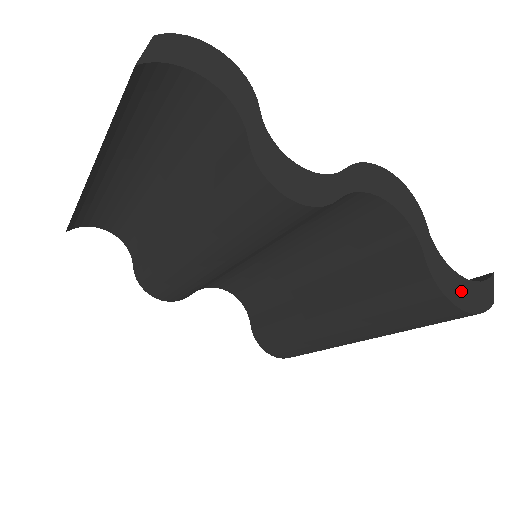
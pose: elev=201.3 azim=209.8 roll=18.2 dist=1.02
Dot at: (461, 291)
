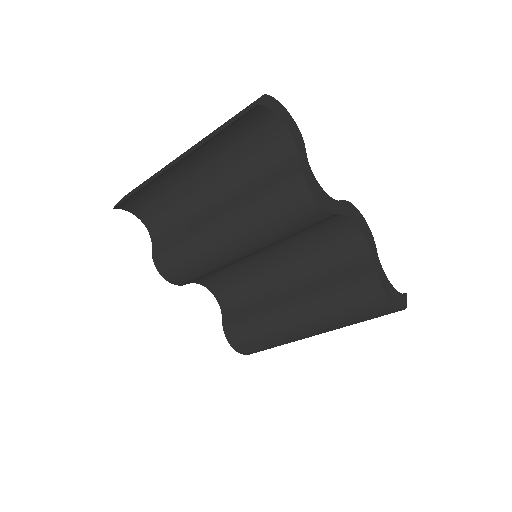
Dot at: (392, 292)
